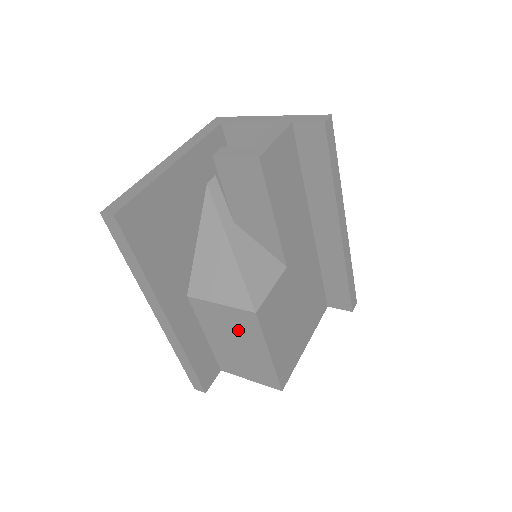
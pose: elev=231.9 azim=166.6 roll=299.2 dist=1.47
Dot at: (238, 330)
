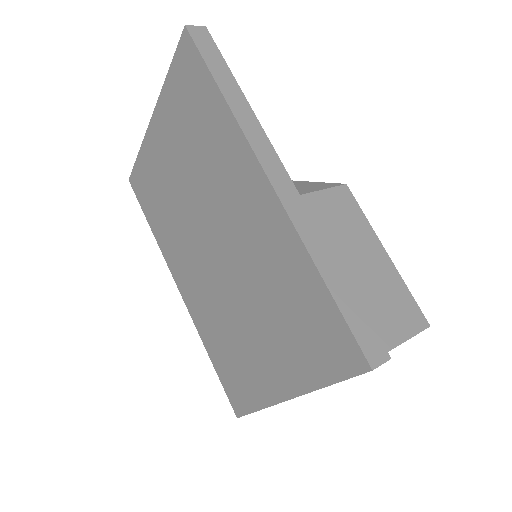
Dot at: (341, 229)
